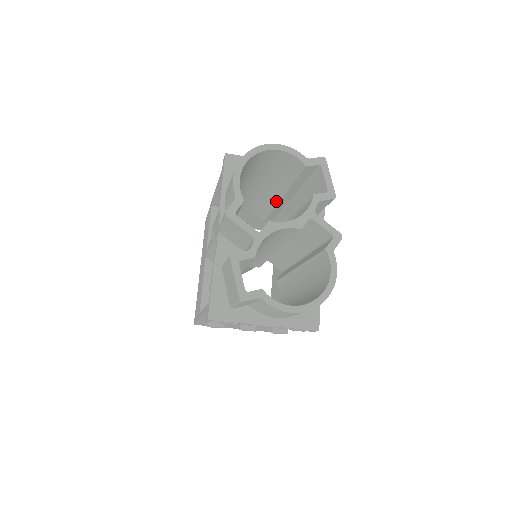
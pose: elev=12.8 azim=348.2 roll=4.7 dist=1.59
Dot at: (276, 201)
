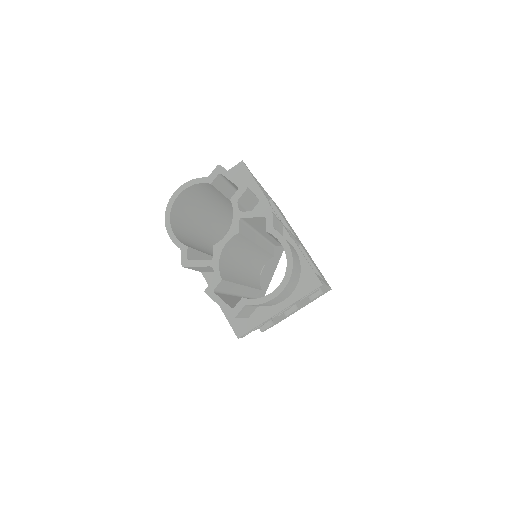
Dot at: occluded
